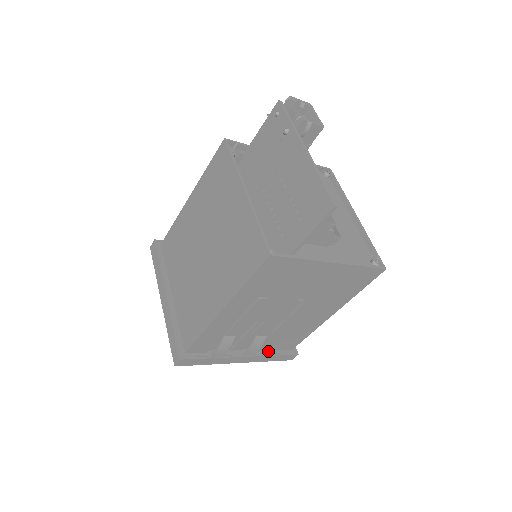
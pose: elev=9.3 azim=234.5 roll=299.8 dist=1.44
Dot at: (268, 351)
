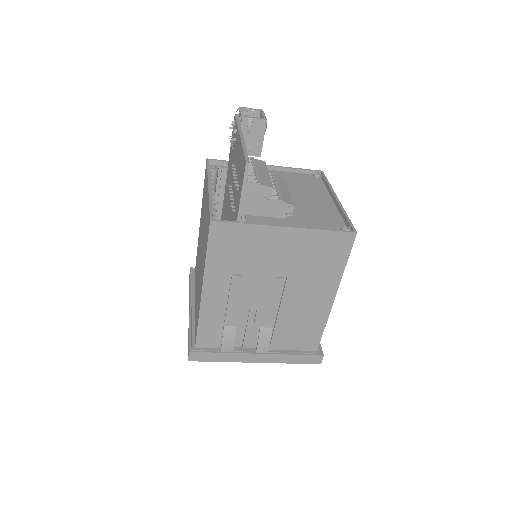
Dot at: (287, 351)
